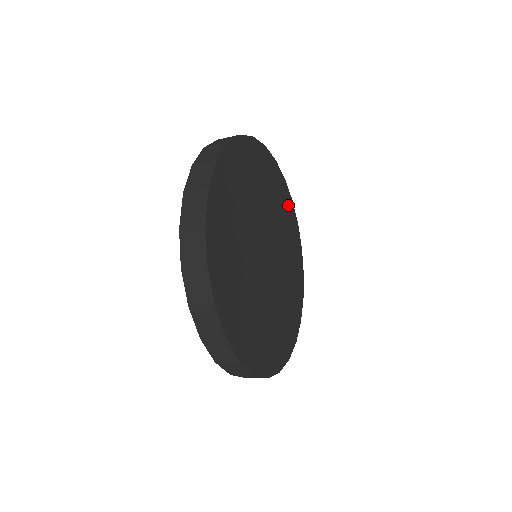
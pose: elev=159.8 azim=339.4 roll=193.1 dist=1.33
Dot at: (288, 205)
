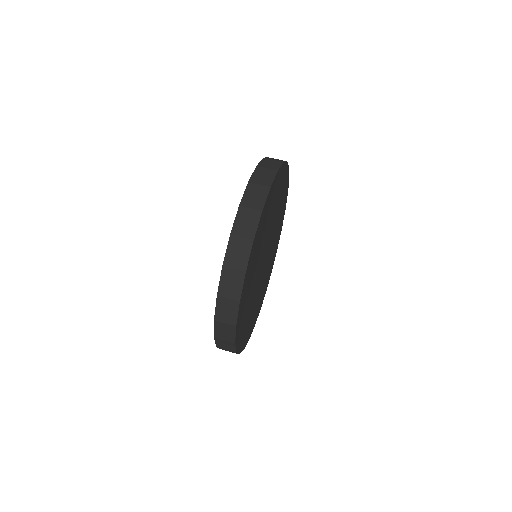
Dot at: occluded
